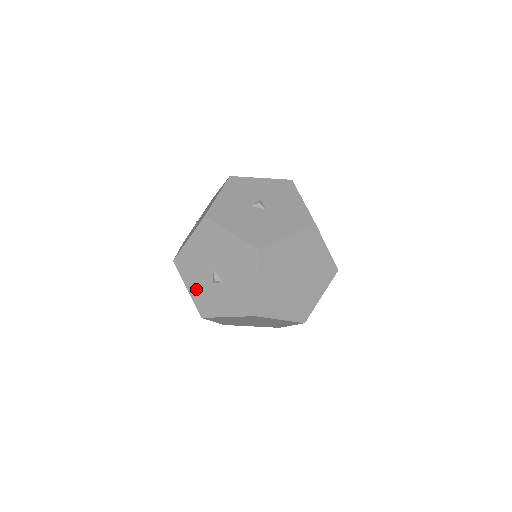
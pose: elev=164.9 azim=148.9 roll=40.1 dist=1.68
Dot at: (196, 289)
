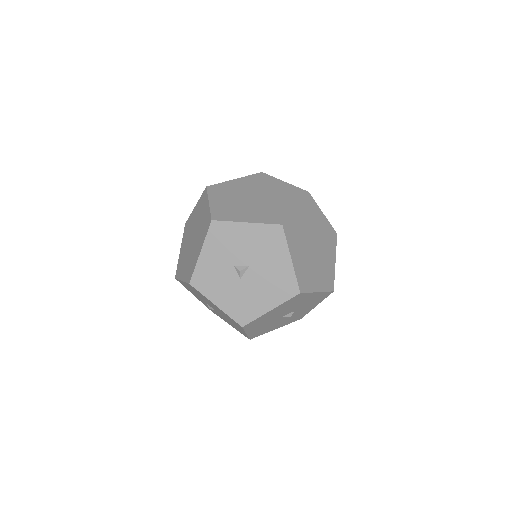
Dot at: occluded
